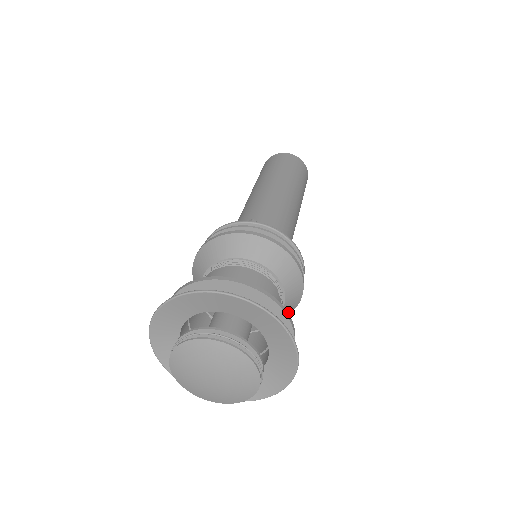
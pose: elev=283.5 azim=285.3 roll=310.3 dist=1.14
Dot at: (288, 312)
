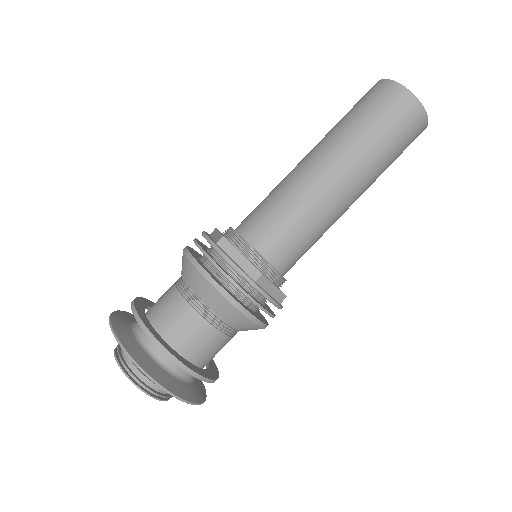
Dot at: occluded
